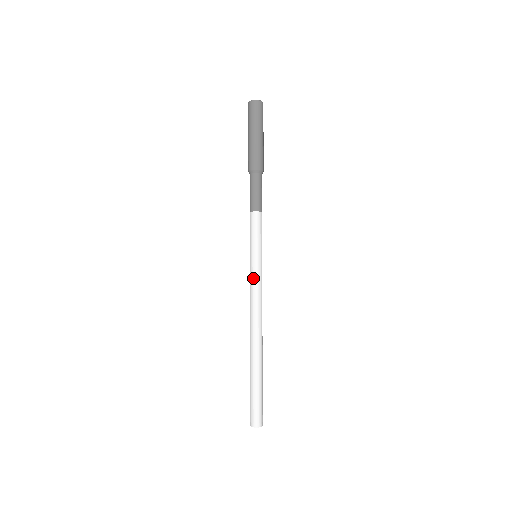
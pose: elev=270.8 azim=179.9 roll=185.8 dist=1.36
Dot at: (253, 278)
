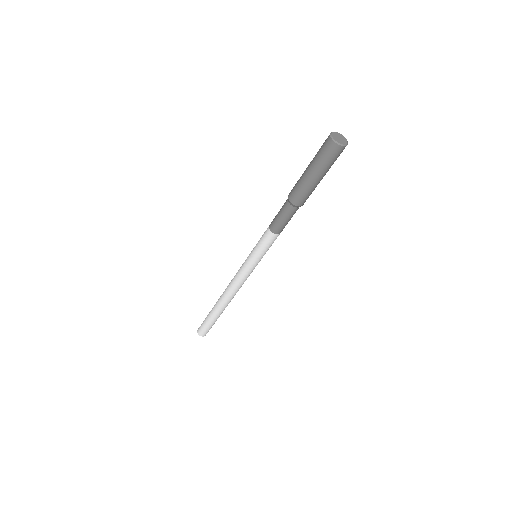
Dot at: (242, 269)
